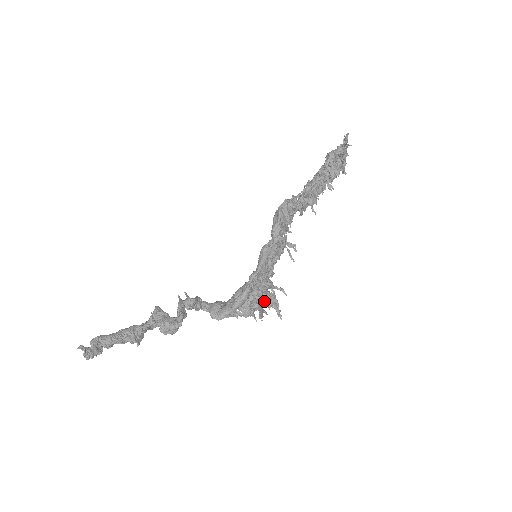
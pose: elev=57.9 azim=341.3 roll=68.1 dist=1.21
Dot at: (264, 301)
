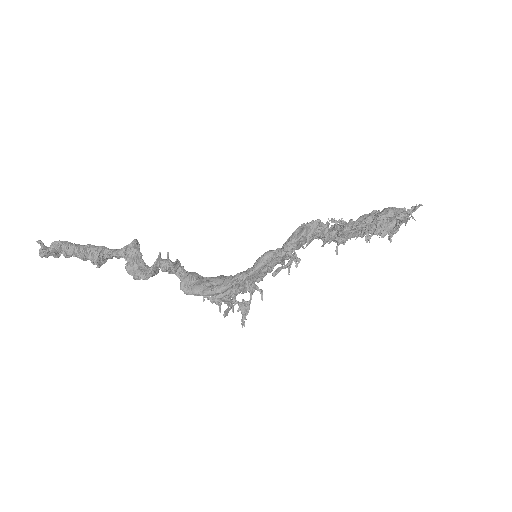
Dot at: (237, 301)
